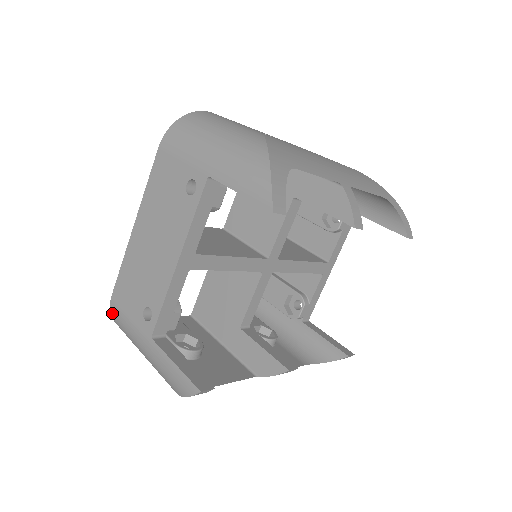
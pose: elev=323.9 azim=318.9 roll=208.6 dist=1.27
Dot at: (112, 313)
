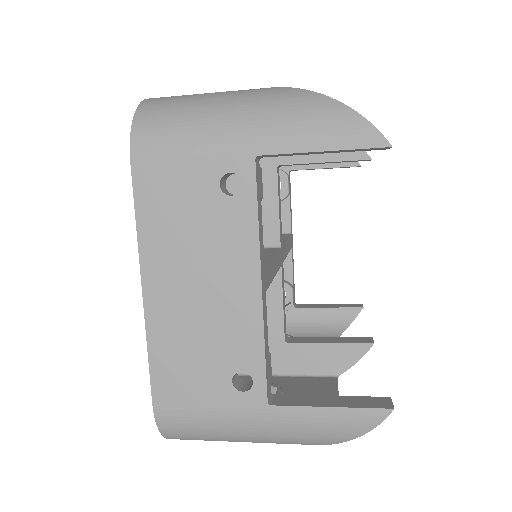
Dot at: (163, 425)
